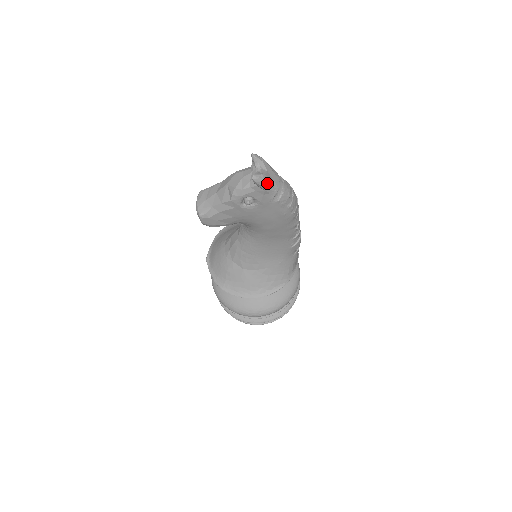
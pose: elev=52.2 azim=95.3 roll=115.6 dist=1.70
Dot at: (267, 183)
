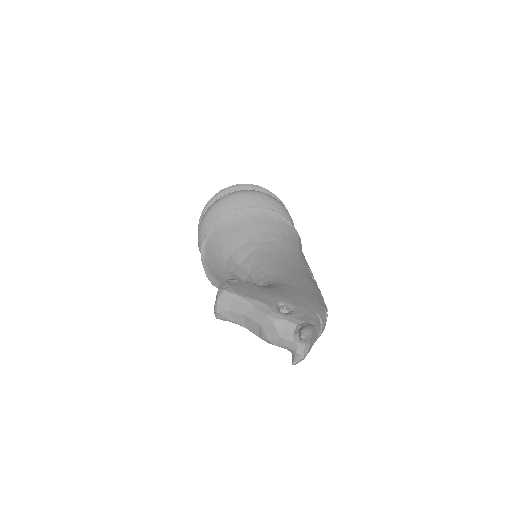
Dot at: (305, 356)
